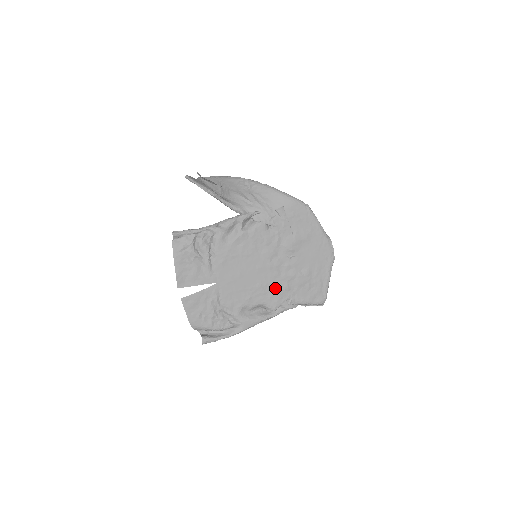
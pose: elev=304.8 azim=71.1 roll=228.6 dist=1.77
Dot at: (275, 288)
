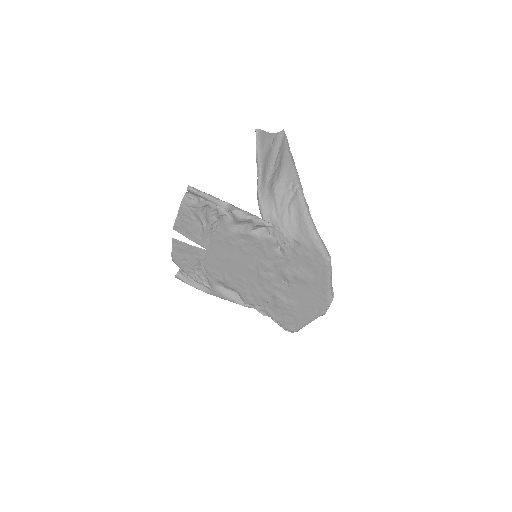
Dot at: (255, 291)
